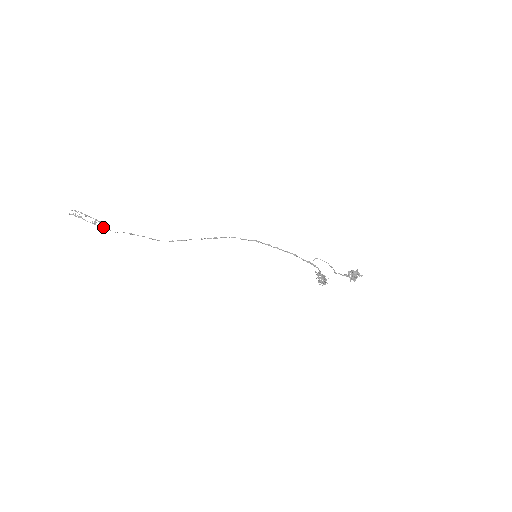
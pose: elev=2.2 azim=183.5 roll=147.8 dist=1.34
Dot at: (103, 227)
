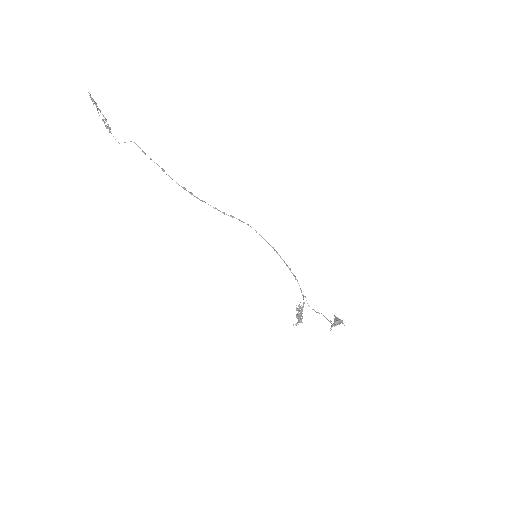
Dot at: (109, 129)
